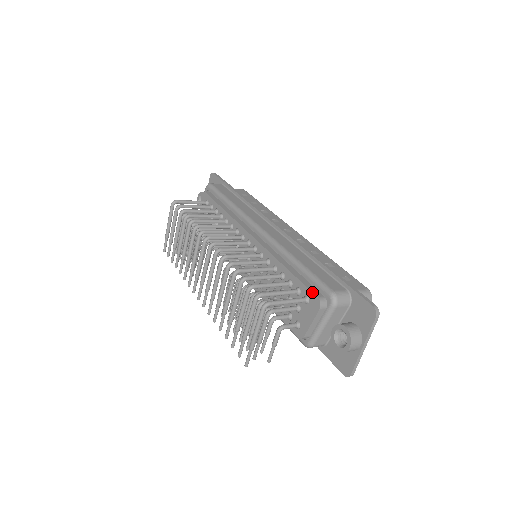
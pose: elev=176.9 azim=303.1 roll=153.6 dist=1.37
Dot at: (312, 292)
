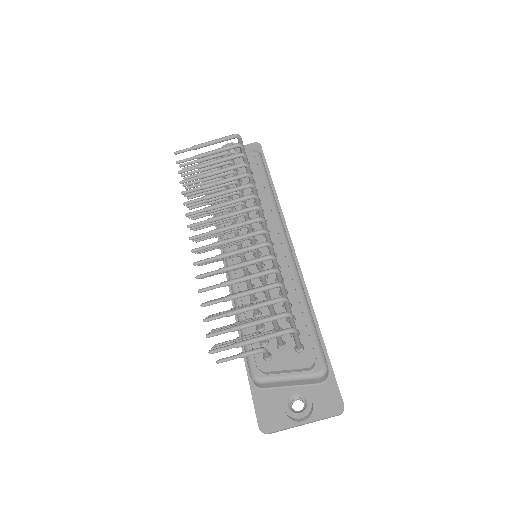
Dot at: occluded
